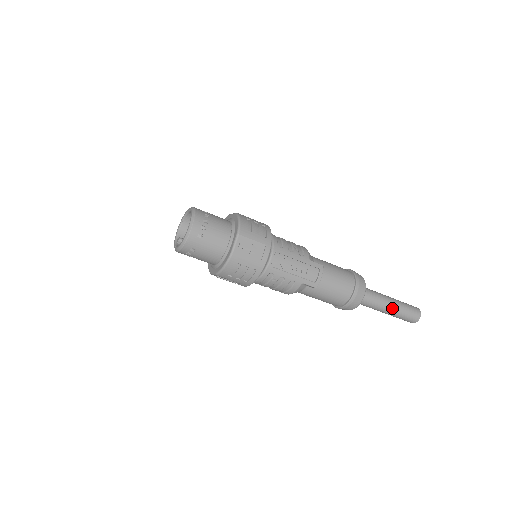
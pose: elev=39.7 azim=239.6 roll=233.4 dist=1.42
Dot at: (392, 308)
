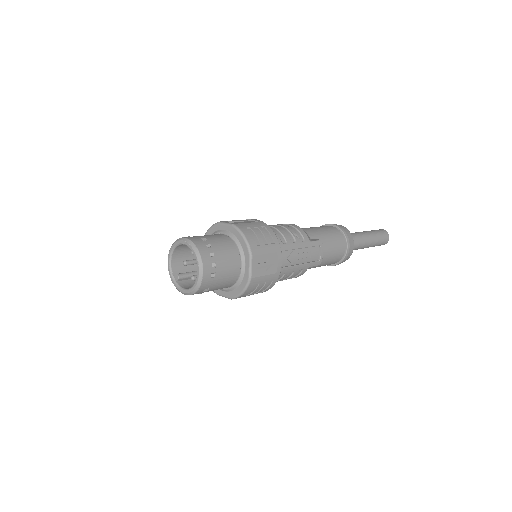
Dot at: (370, 243)
